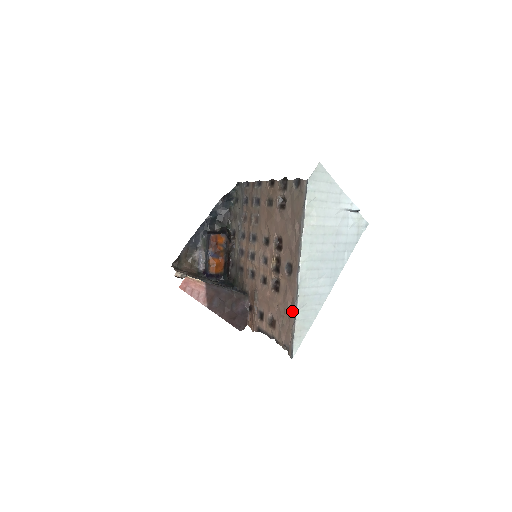
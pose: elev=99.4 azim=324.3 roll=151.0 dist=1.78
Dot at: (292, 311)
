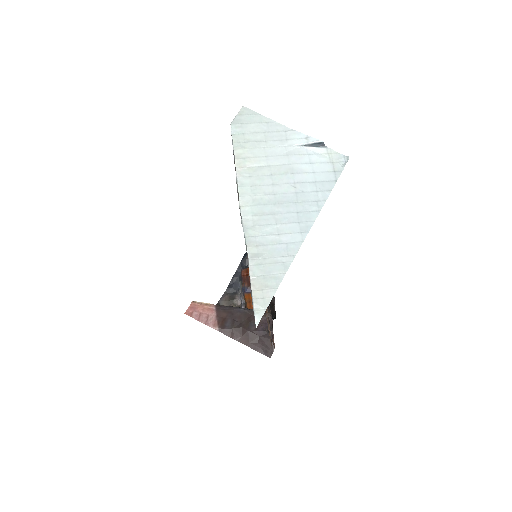
Dot at: occluded
